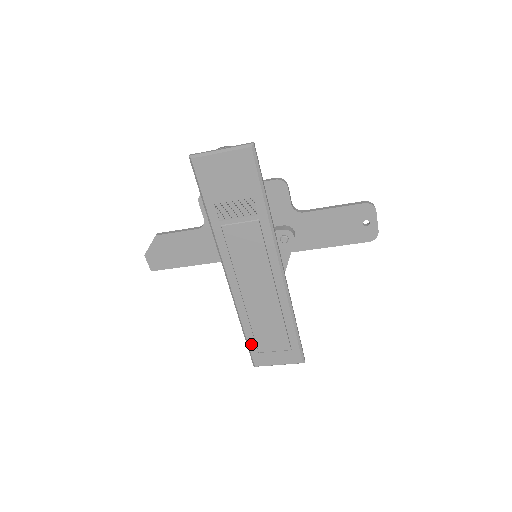
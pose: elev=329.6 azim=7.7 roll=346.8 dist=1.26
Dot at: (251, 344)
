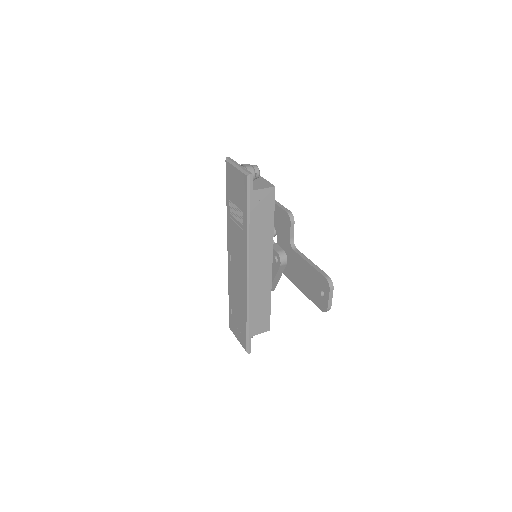
Dot at: (230, 311)
